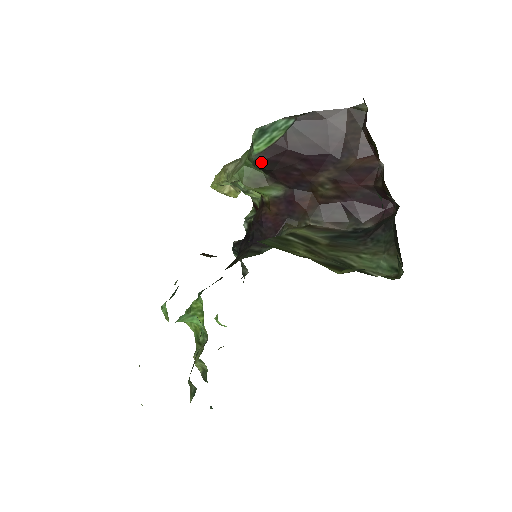
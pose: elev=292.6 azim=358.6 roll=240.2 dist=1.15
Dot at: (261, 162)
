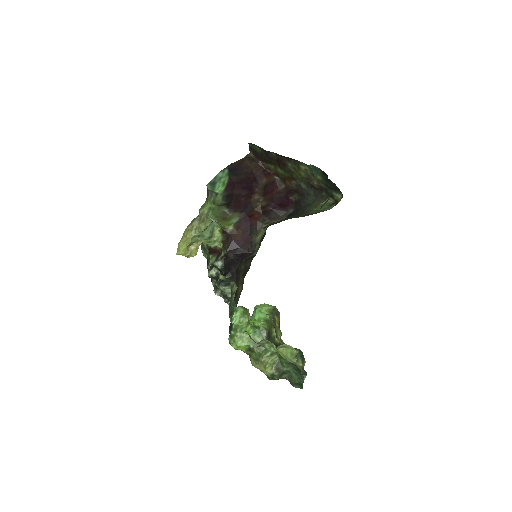
Dot at: (226, 197)
